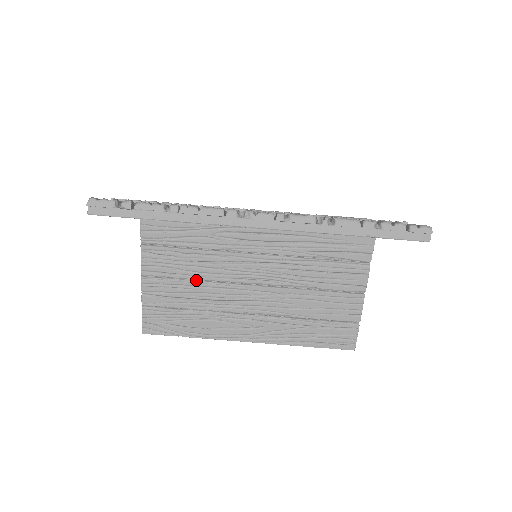
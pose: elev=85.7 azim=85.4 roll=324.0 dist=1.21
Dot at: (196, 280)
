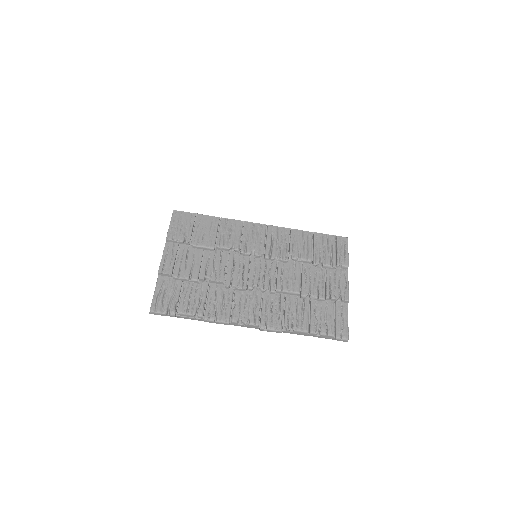
Dot at: occluded
